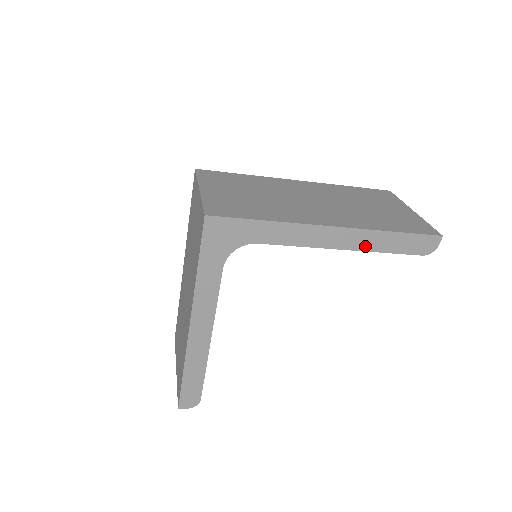
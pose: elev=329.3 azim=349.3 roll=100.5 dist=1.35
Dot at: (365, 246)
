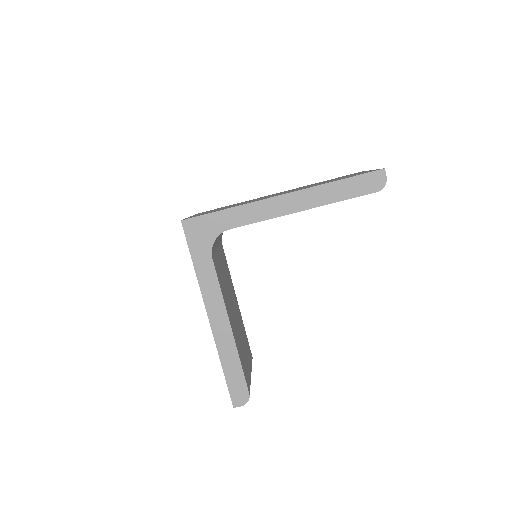
Dot at: (319, 202)
